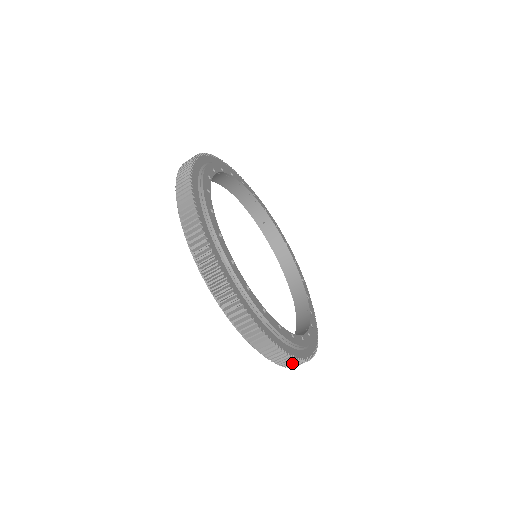
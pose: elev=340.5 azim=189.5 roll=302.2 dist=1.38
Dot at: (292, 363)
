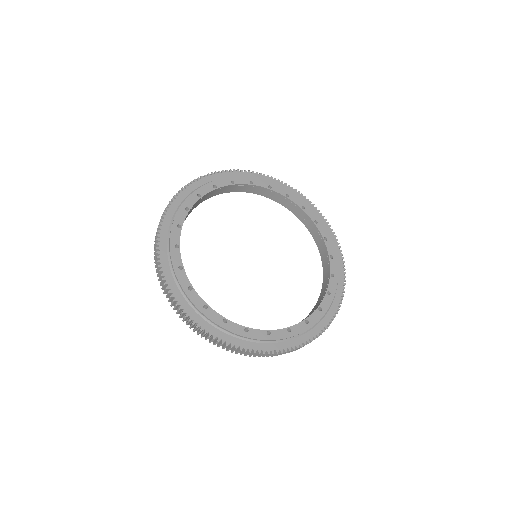
Dot at: (247, 353)
